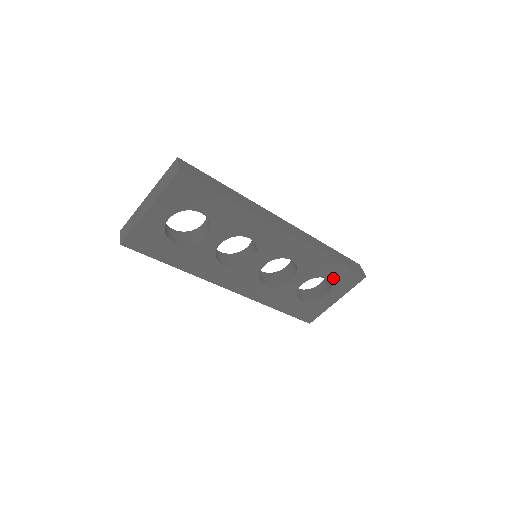
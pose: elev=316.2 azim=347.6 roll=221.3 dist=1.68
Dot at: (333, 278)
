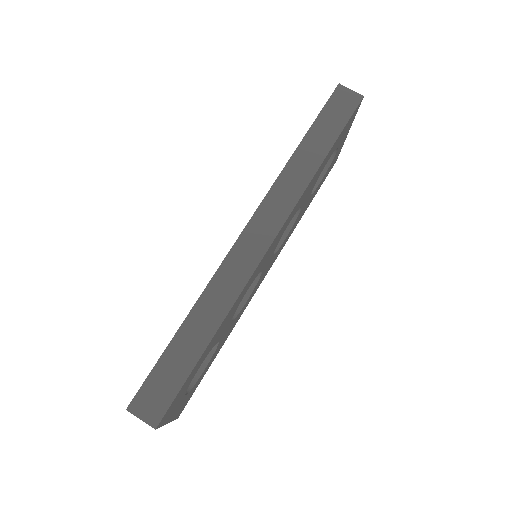
Dot at: (334, 150)
